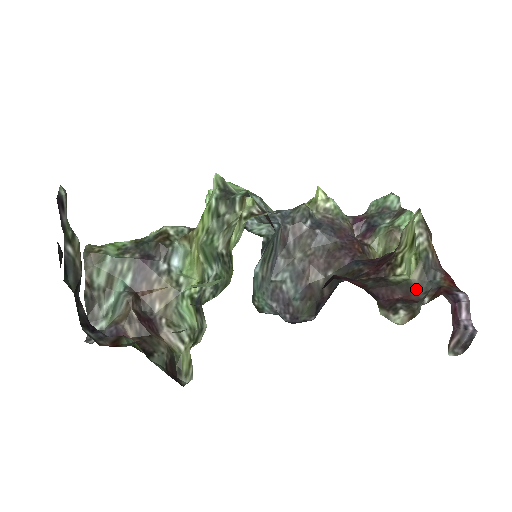
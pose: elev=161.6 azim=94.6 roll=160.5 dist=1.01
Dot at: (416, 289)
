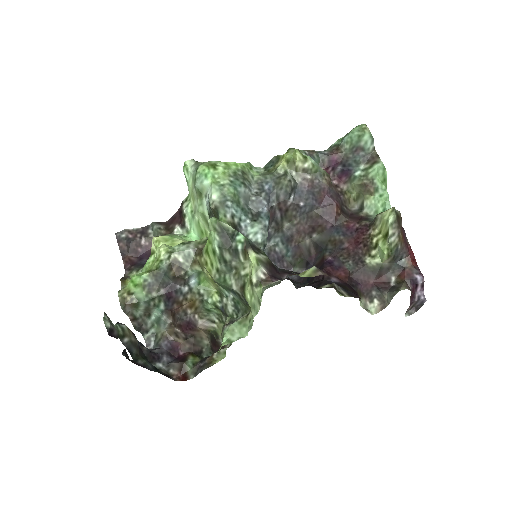
Dot at: (386, 270)
